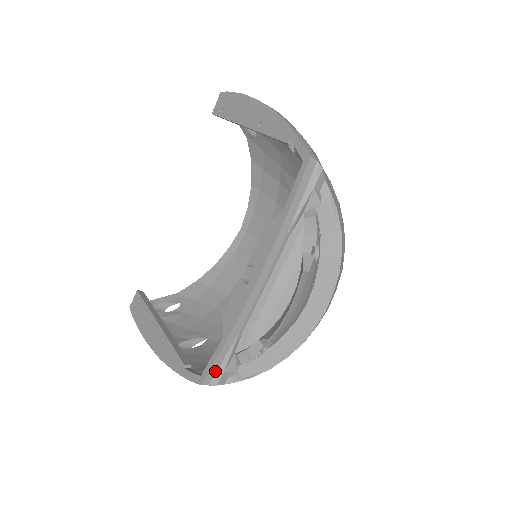
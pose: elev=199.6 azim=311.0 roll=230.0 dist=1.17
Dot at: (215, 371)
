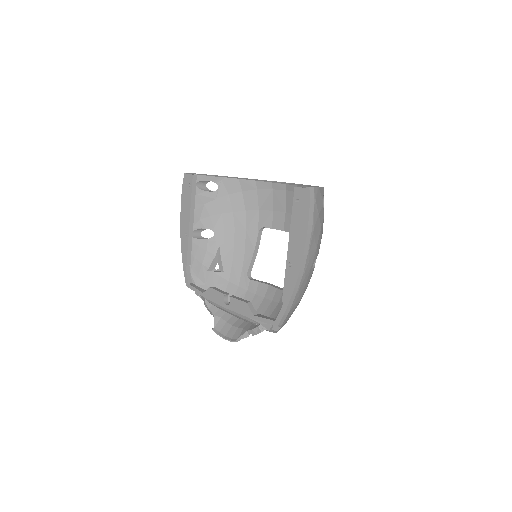
Dot at: occluded
